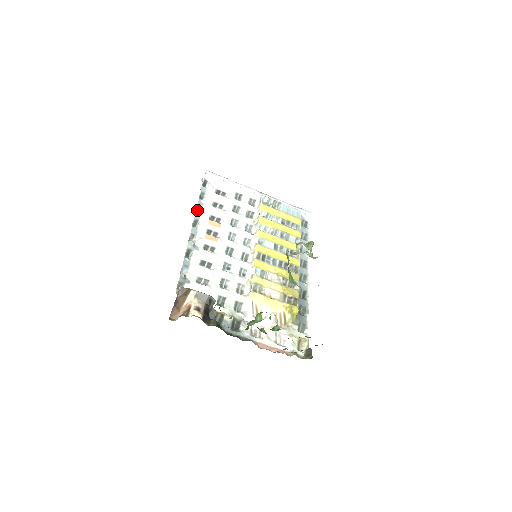
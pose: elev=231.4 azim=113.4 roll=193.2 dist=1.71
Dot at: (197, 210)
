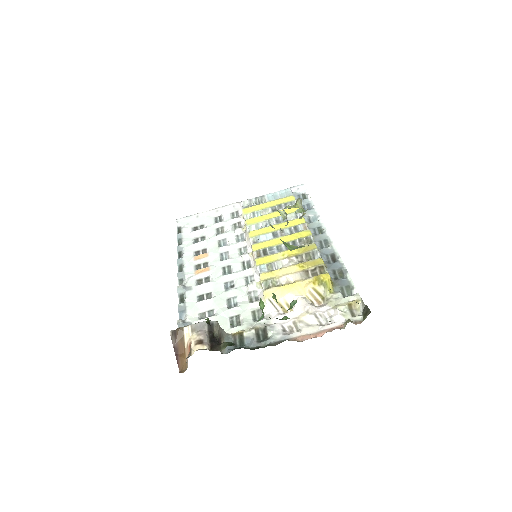
Dot at: (179, 257)
